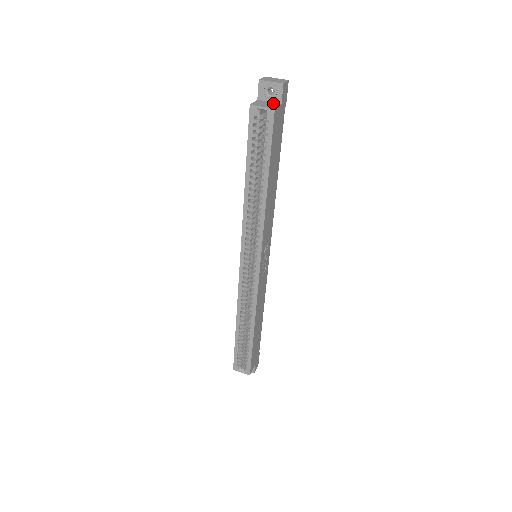
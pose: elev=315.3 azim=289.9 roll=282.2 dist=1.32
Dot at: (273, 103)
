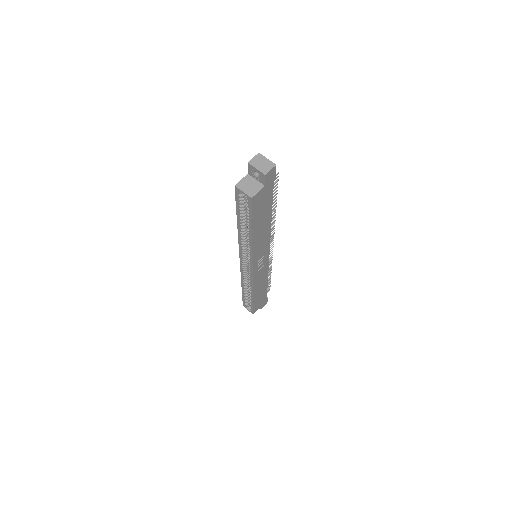
Dot at: (257, 184)
